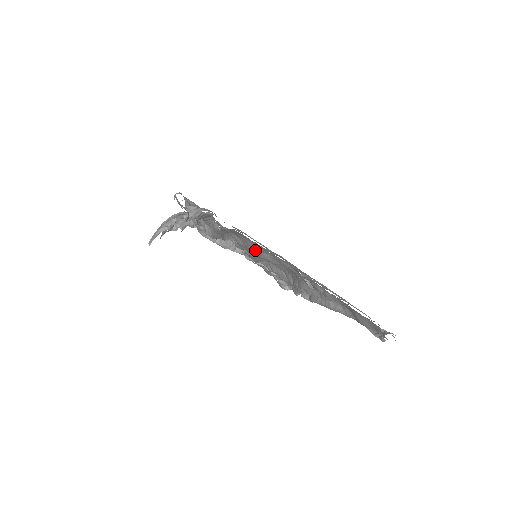
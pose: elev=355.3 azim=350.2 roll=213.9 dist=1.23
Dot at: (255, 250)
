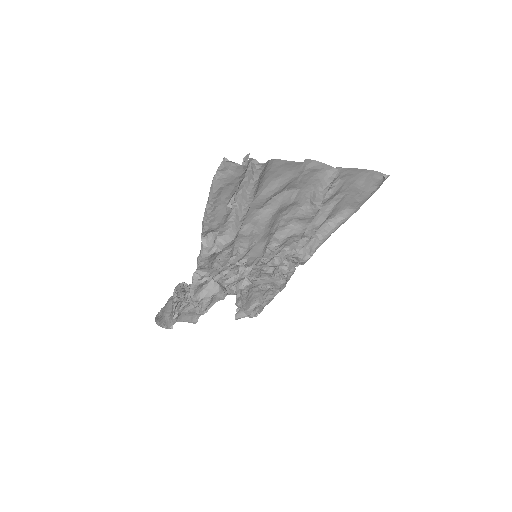
Dot at: (272, 208)
